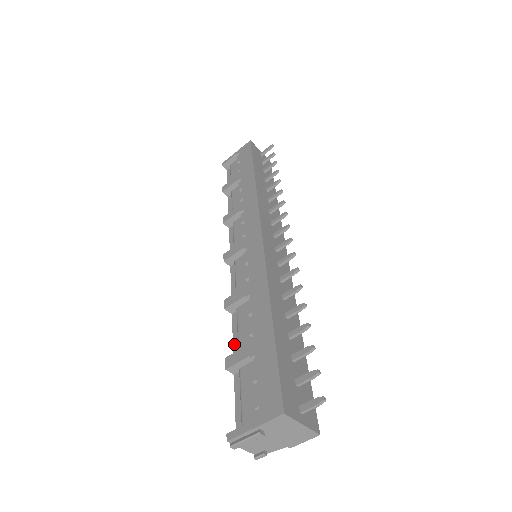
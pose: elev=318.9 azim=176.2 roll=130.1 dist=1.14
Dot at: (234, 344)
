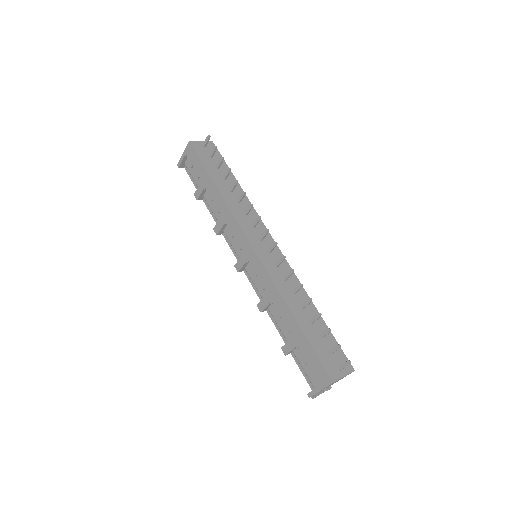
Dot at: (279, 333)
